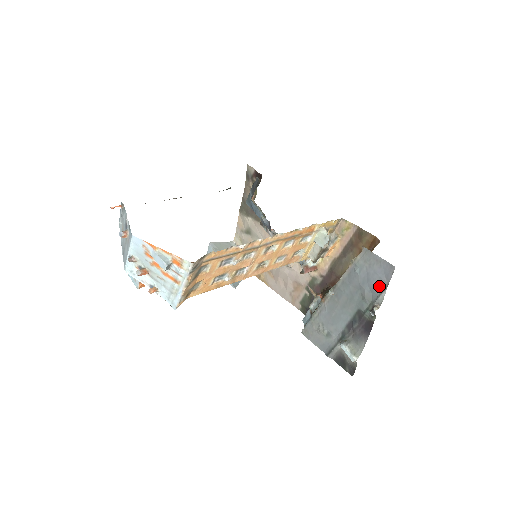
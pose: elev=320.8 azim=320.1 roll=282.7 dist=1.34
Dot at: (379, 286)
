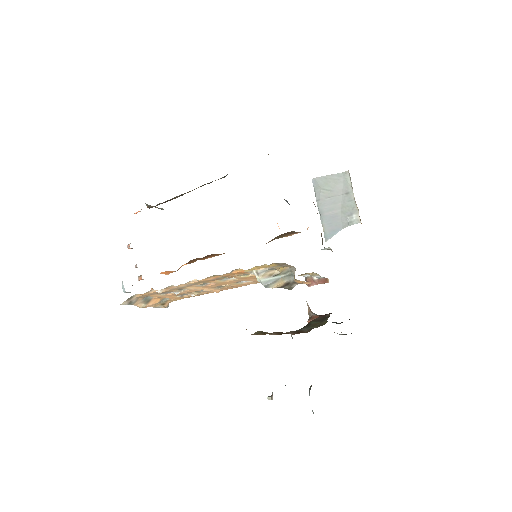
Dot at: occluded
